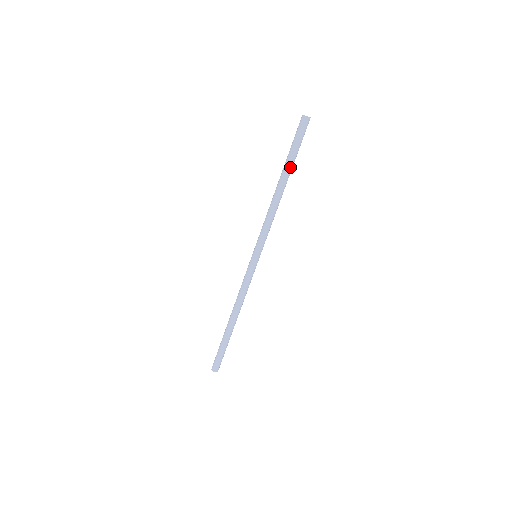
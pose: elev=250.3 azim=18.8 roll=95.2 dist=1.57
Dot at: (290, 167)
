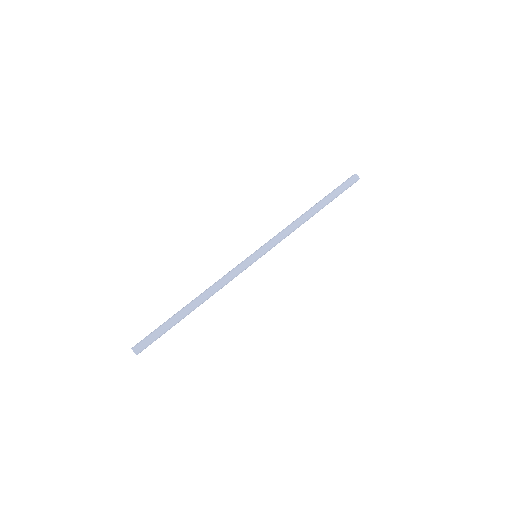
Dot at: (327, 202)
